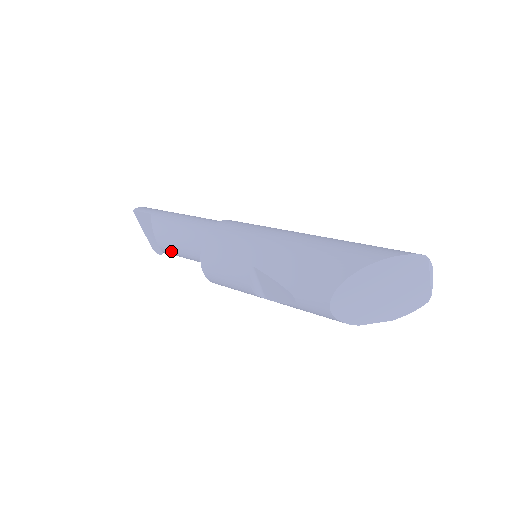
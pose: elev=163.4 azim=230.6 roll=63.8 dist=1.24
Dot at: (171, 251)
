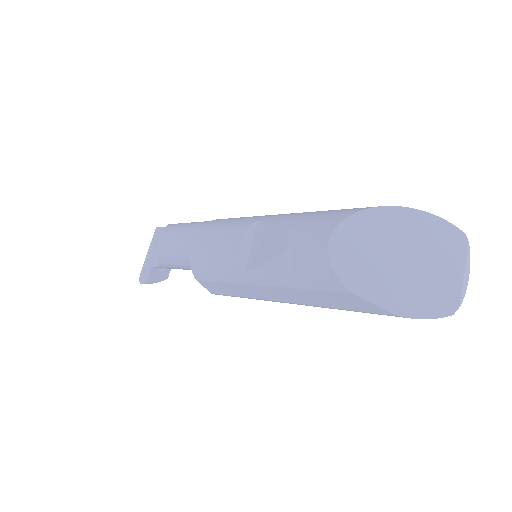
Dot at: (169, 241)
